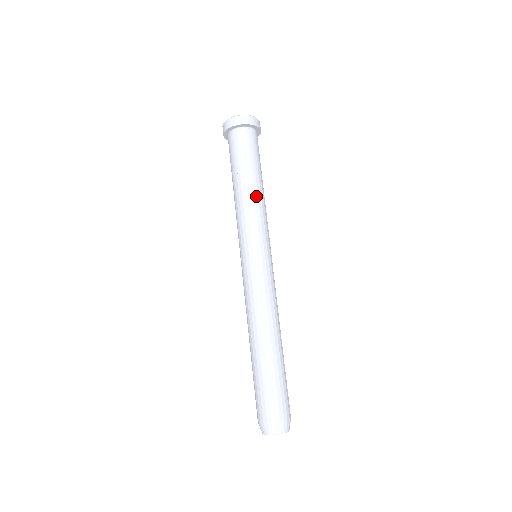
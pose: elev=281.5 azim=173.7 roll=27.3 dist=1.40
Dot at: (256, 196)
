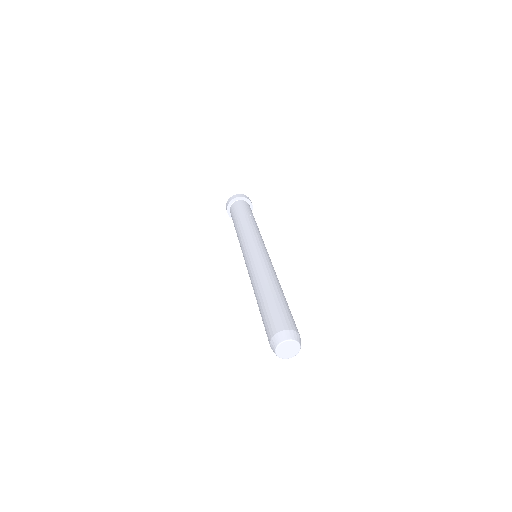
Dot at: (243, 225)
